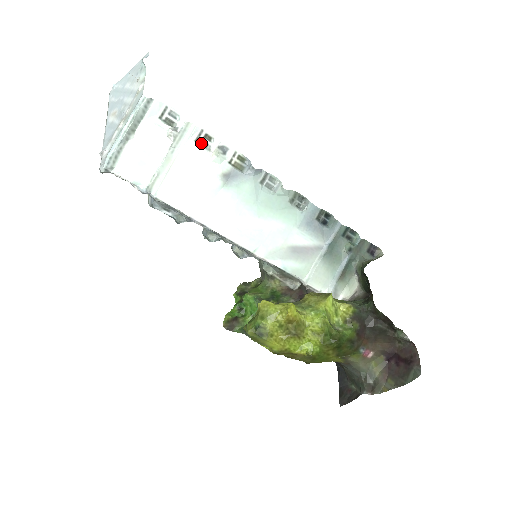
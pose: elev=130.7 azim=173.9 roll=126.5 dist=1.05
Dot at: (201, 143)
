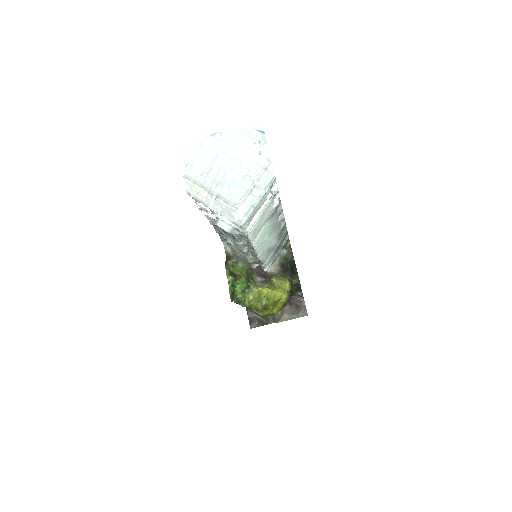
Dot at: (273, 198)
